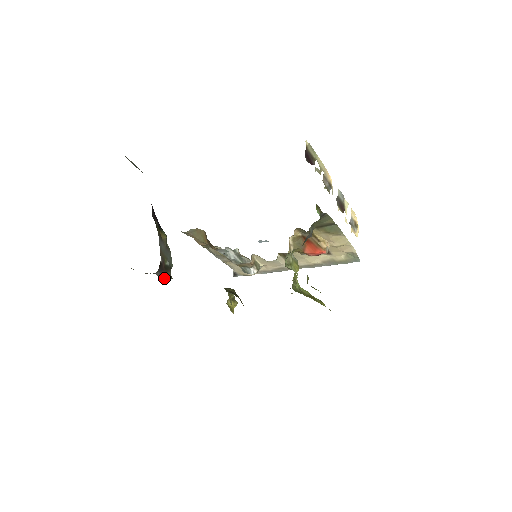
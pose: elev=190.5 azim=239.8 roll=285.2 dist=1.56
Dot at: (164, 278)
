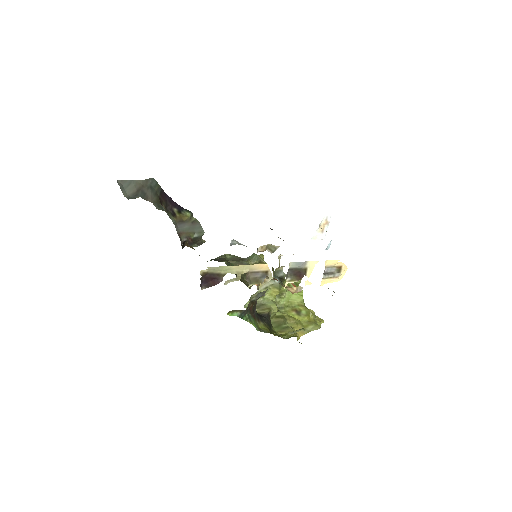
Dot at: (195, 246)
